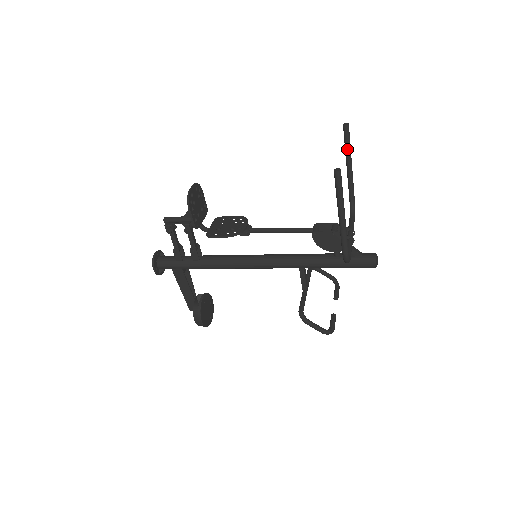
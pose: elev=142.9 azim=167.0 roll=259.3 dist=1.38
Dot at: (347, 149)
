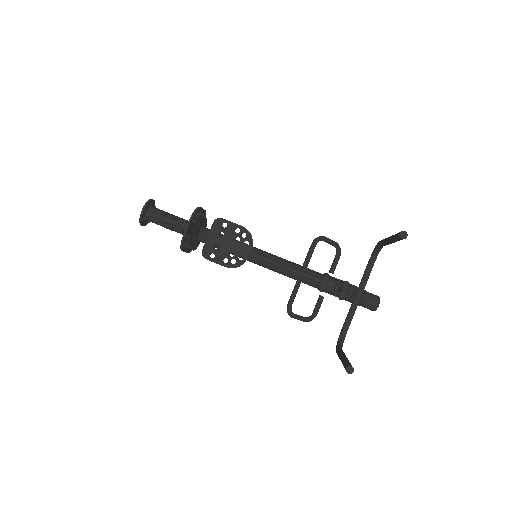
Dot at: (394, 241)
